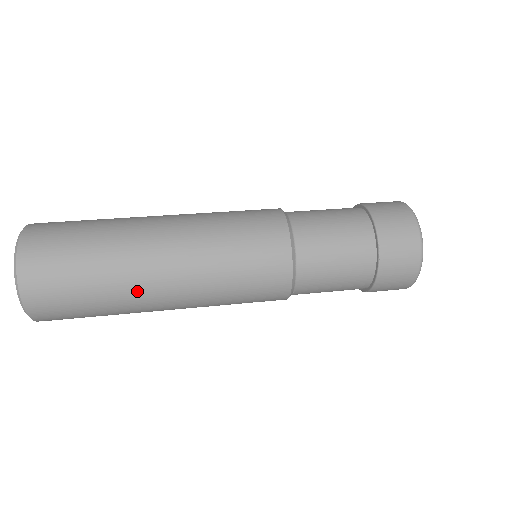
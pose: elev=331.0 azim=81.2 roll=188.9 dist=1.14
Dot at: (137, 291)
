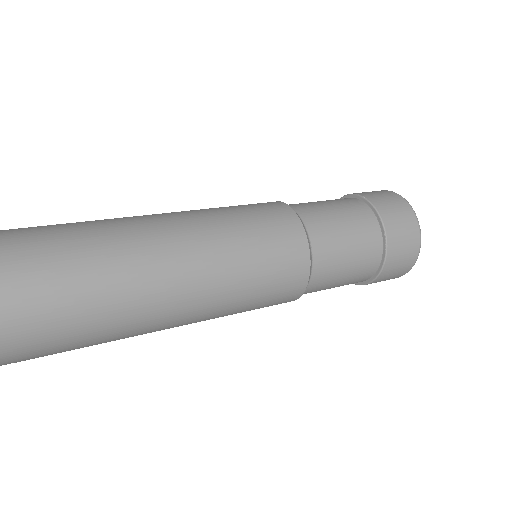
Dot at: (130, 238)
